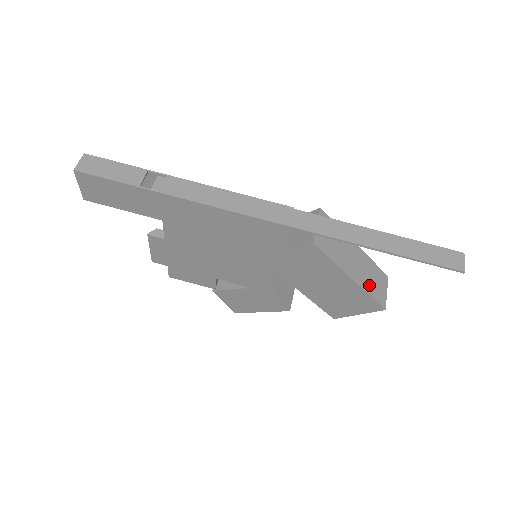
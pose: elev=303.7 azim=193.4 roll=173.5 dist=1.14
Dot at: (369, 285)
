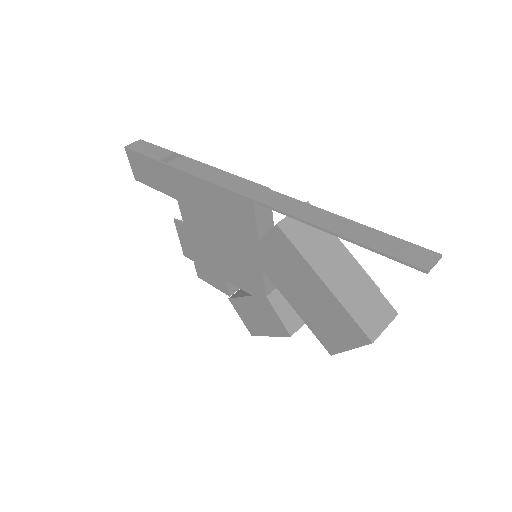
Dot at: (354, 303)
